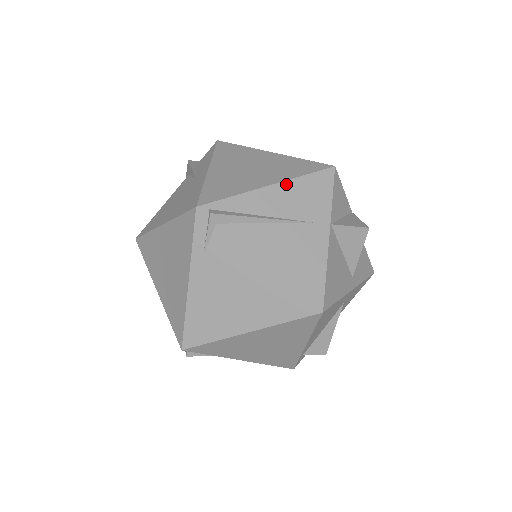
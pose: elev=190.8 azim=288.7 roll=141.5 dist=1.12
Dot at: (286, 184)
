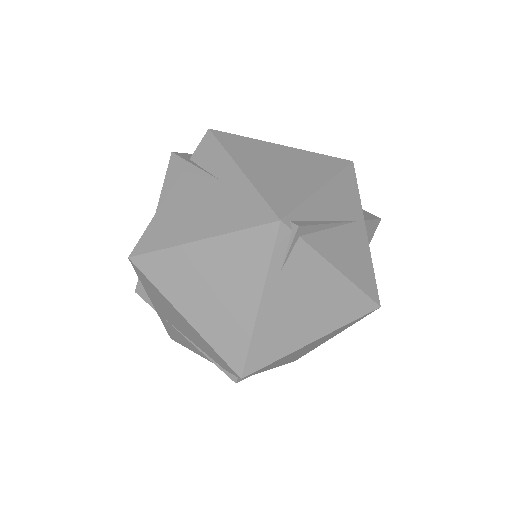
Dot at: (331, 184)
